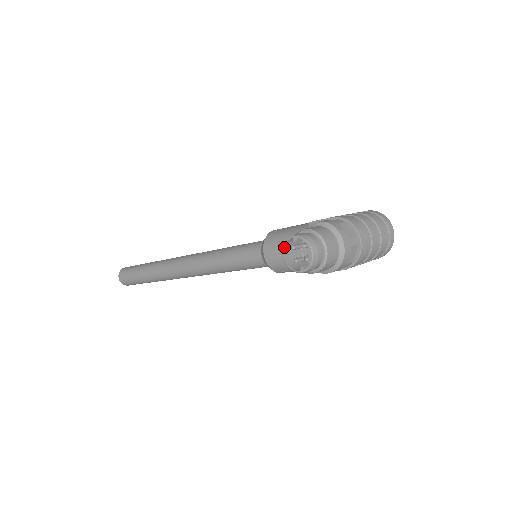
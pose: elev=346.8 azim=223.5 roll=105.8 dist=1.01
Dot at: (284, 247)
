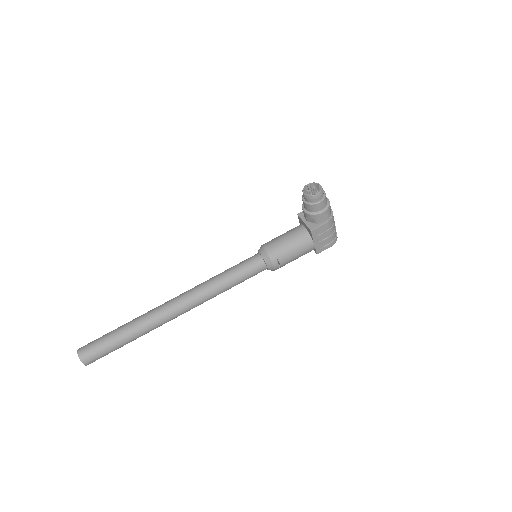
Dot at: (303, 190)
